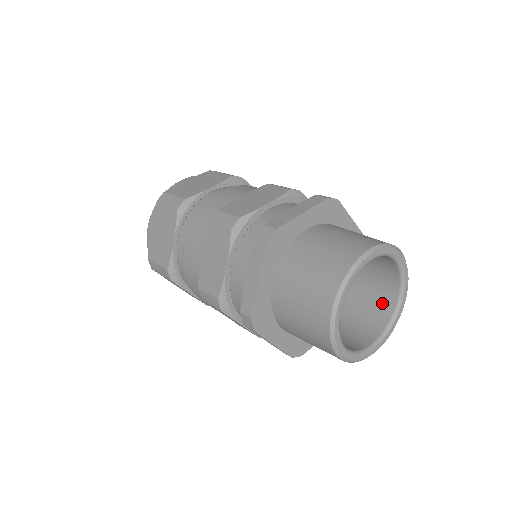
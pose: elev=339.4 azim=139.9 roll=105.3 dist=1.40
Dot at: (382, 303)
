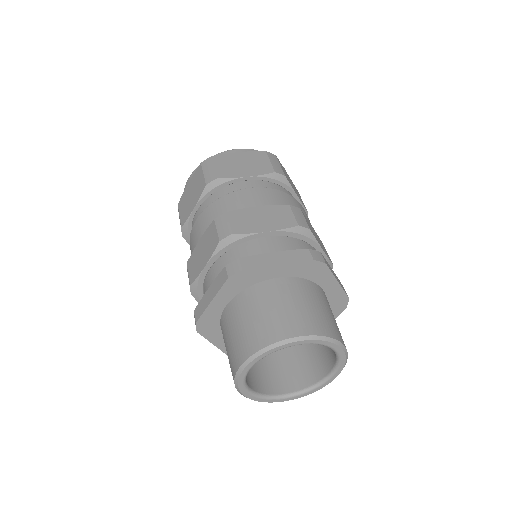
Dot at: (318, 366)
